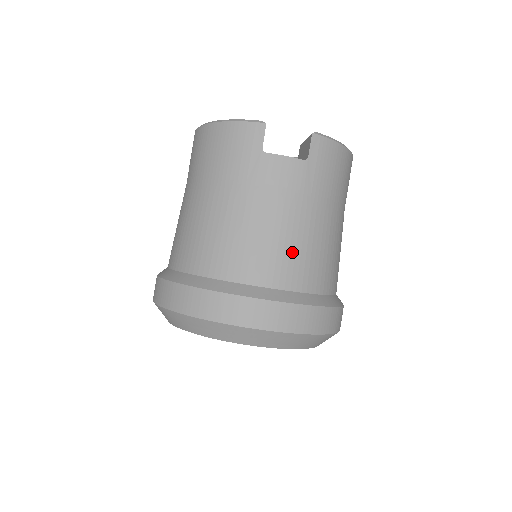
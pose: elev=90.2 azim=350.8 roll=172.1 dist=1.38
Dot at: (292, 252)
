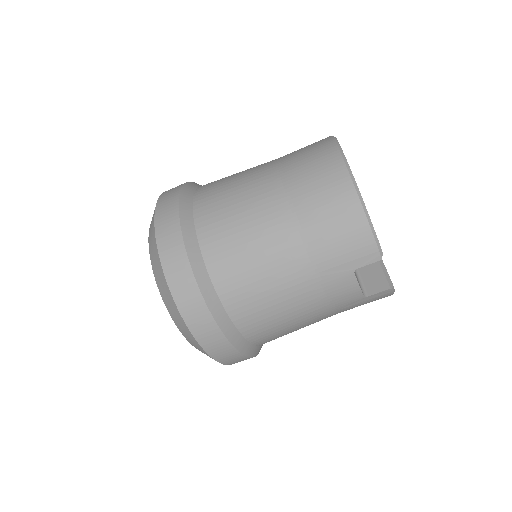
Dot at: (281, 328)
